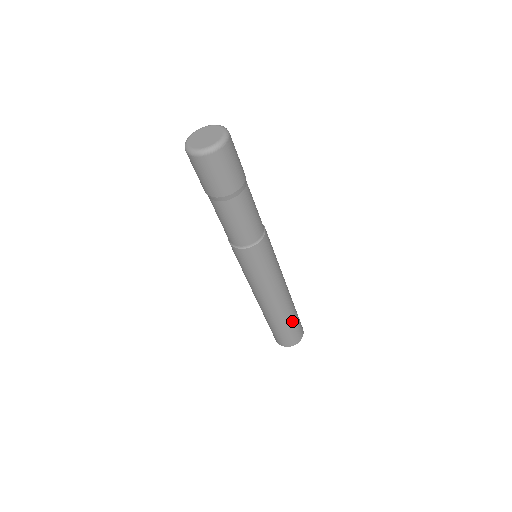
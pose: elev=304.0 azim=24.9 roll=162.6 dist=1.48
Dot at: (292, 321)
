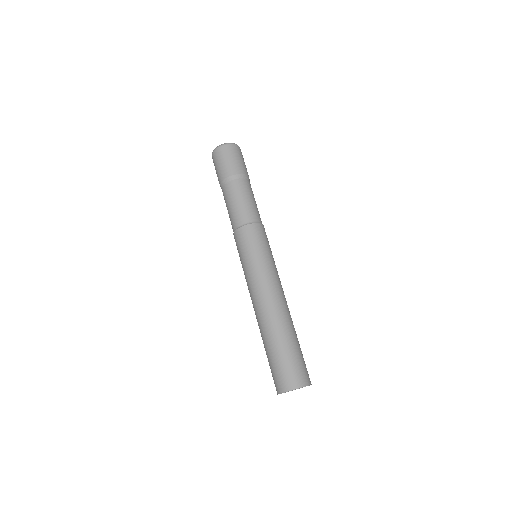
Dot at: (280, 346)
